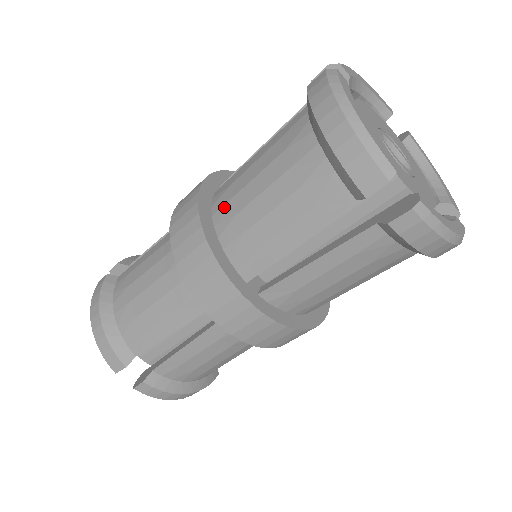
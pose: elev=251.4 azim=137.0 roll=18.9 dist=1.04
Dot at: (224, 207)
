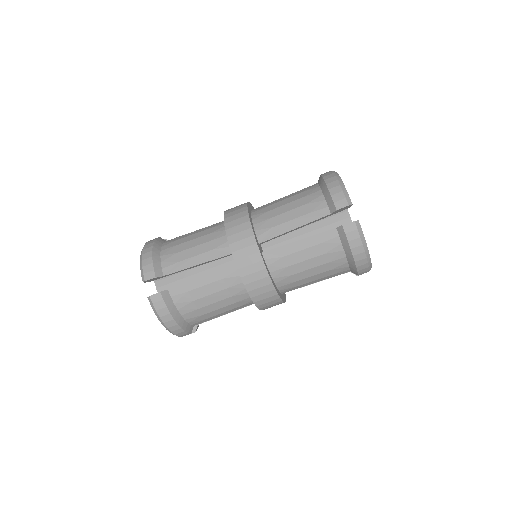
Dot at: (260, 210)
